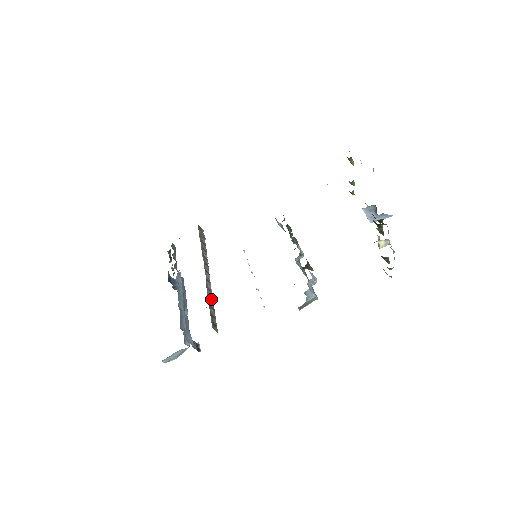
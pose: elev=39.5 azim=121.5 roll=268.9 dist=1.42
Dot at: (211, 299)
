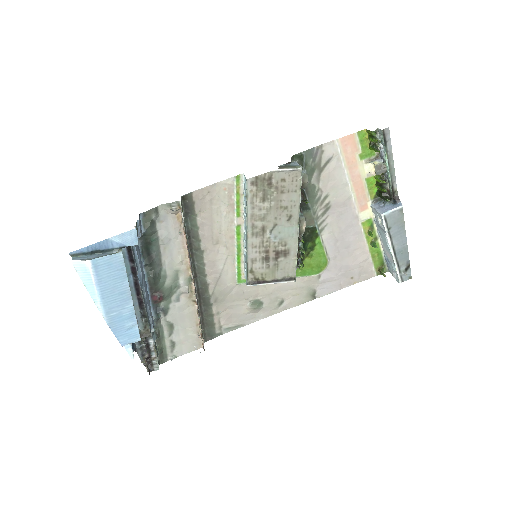
Dot at: (187, 246)
